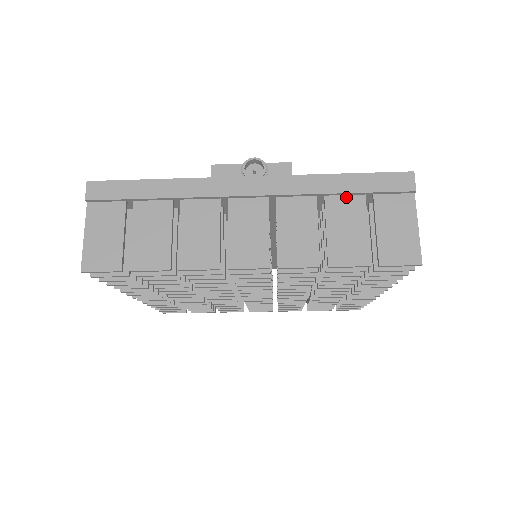
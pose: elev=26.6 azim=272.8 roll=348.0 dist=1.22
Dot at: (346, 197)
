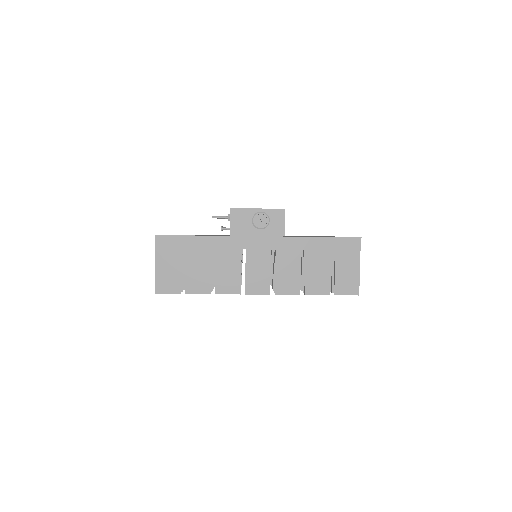
Dot at: (319, 251)
